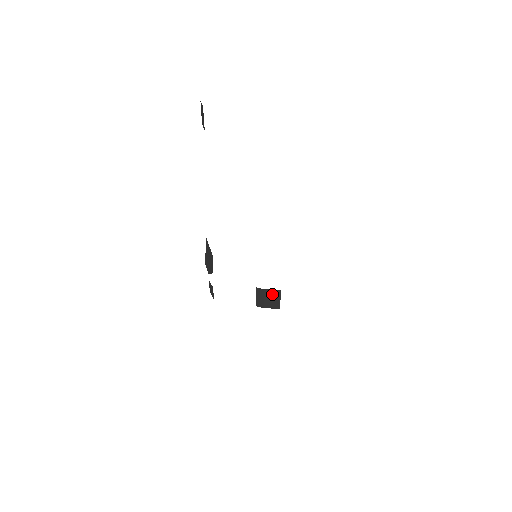
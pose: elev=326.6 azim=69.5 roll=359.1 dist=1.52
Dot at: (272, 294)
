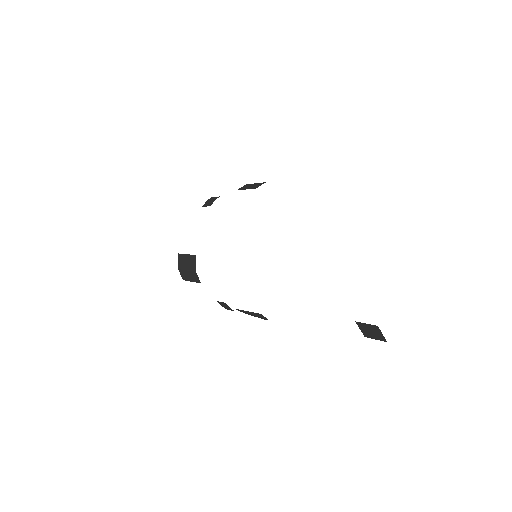
Dot at: occluded
